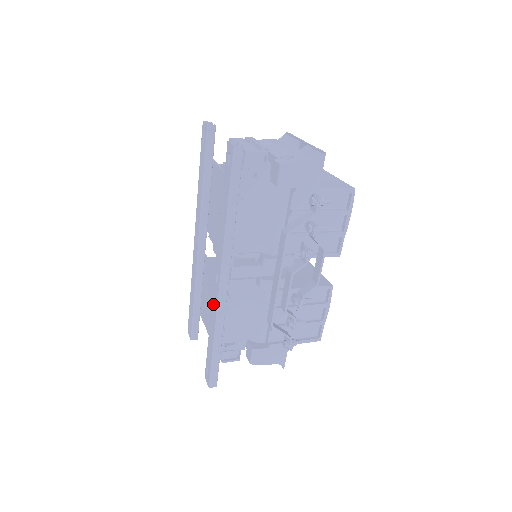
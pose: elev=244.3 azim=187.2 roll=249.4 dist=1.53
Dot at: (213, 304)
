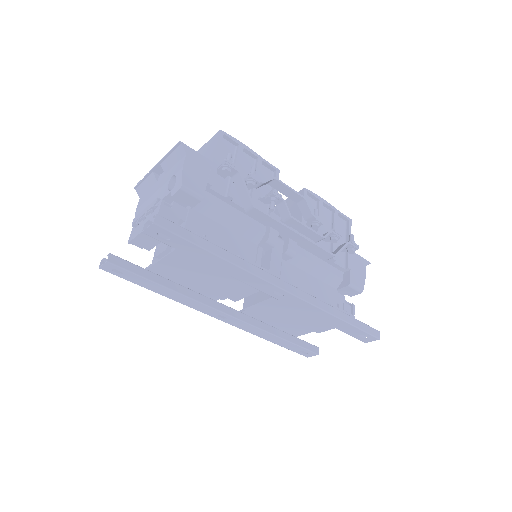
Dot at: (301, 308)
